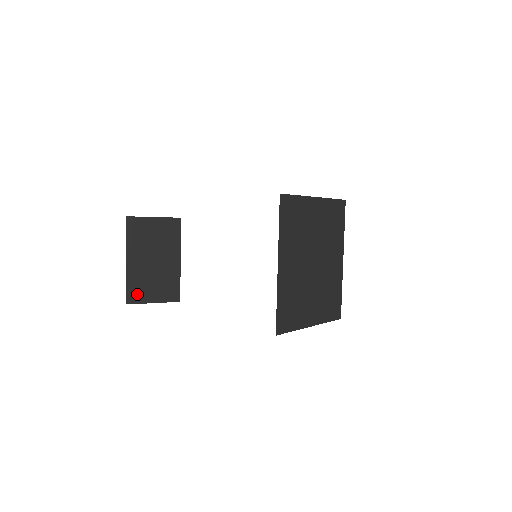
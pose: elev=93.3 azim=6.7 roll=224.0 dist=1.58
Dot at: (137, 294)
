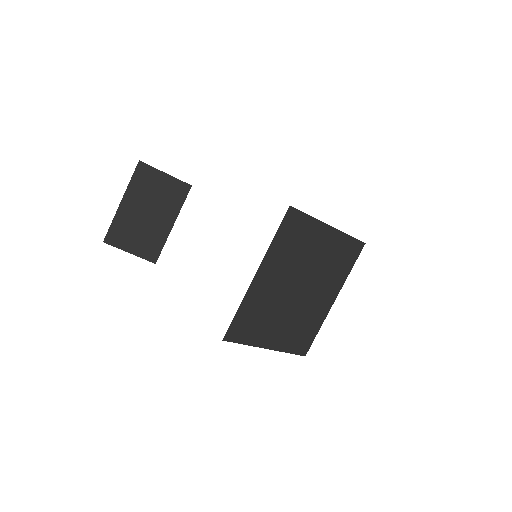
Dot at: (118, 237)
